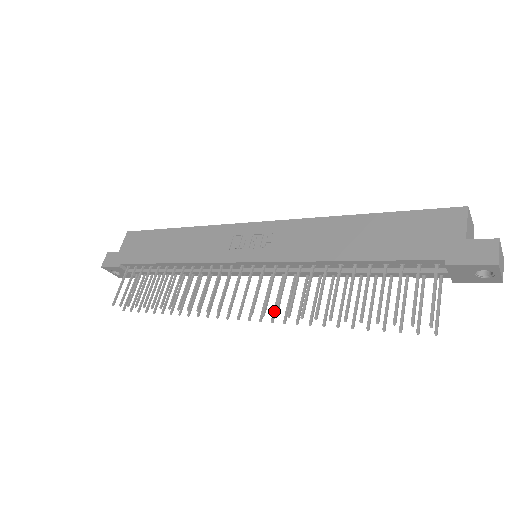
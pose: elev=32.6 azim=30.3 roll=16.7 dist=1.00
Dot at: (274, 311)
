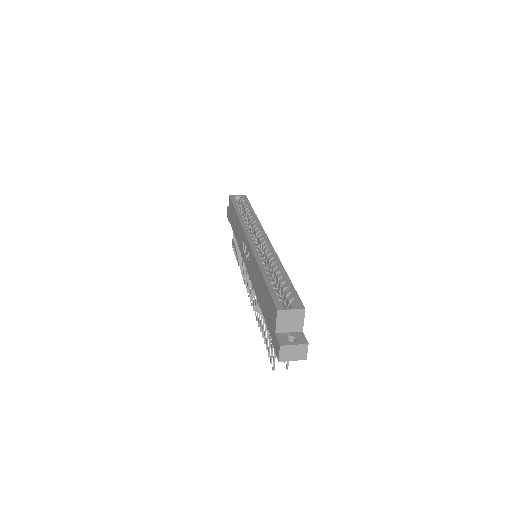
Dot at: occluded
